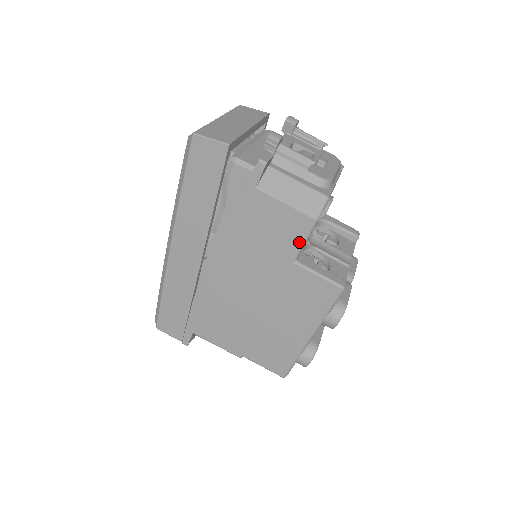
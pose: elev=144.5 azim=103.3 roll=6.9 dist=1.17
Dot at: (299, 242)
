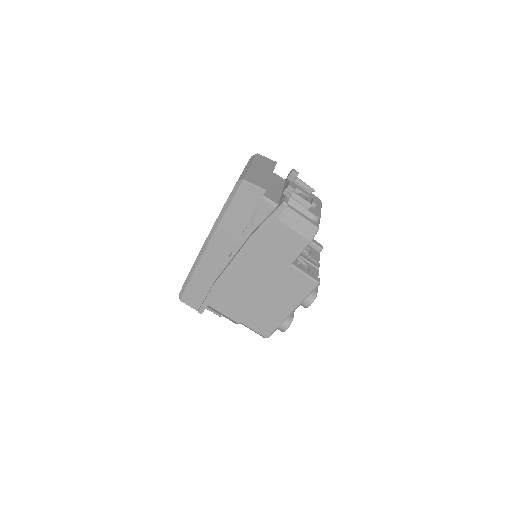
Dot at: (297, 253)
